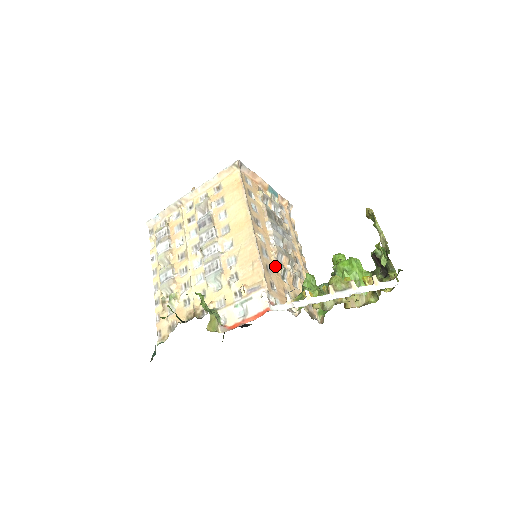
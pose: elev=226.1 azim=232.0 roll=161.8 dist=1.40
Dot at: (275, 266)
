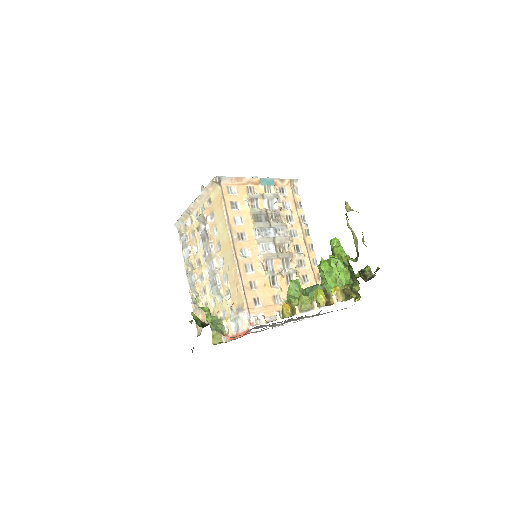
Dot at: (262, 276)
